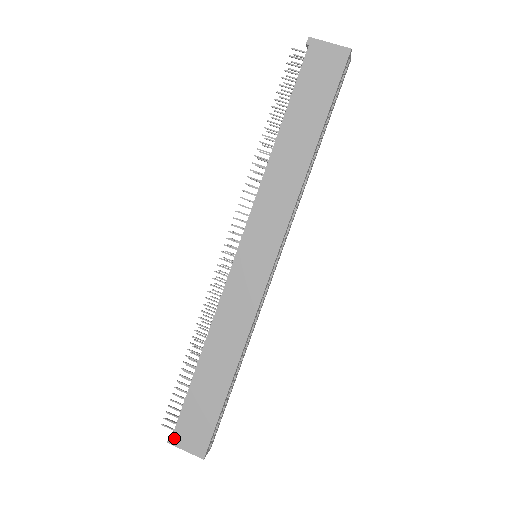
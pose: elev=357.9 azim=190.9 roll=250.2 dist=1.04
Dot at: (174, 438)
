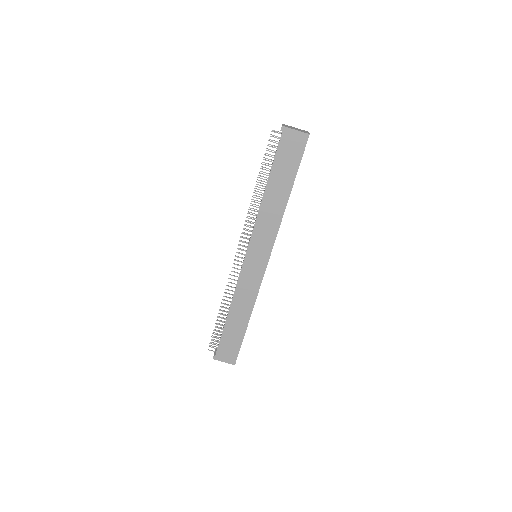
Dot at: (217, 356)
